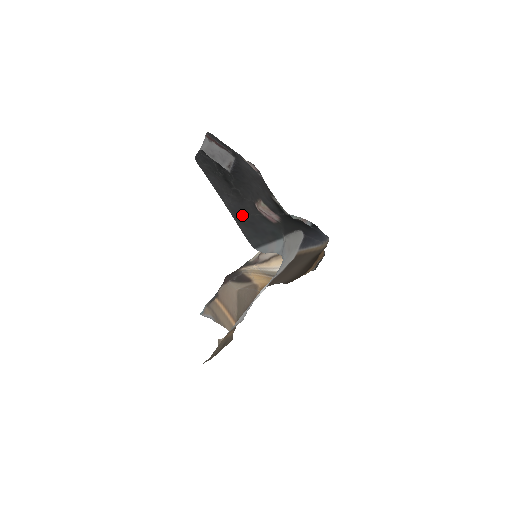
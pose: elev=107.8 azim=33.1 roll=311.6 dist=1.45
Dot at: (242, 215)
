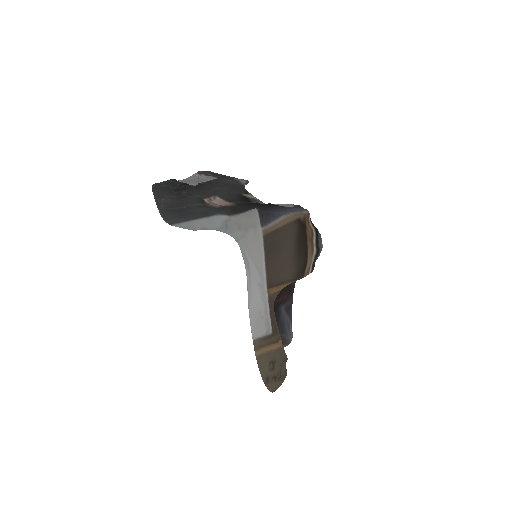
Dot at: (177, 207)
